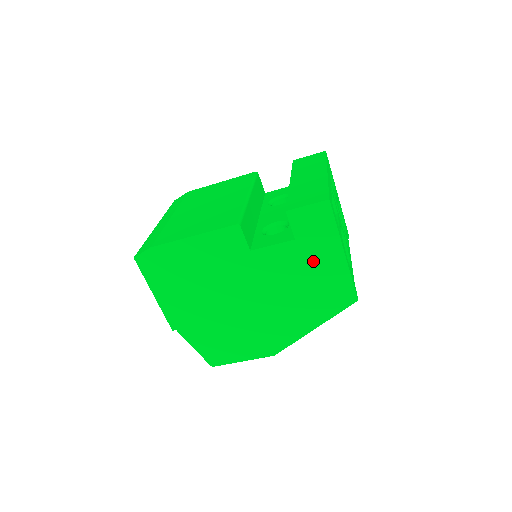
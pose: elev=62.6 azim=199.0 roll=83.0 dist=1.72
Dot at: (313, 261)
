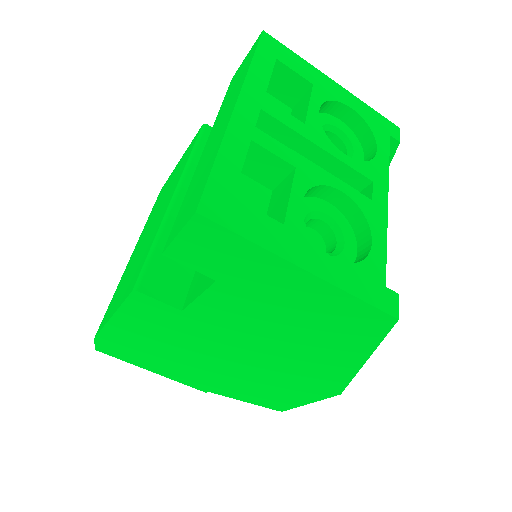
Dot at: (271, 296)
